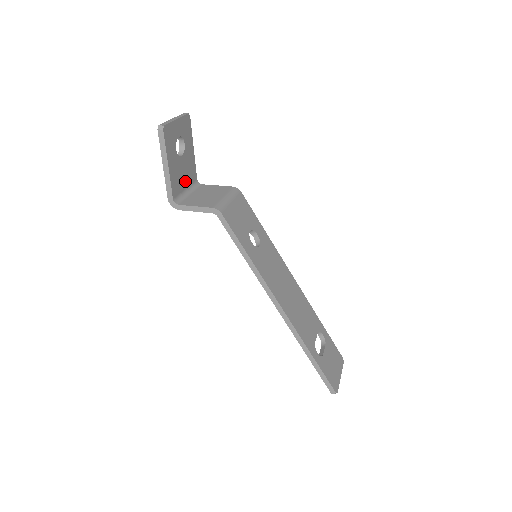
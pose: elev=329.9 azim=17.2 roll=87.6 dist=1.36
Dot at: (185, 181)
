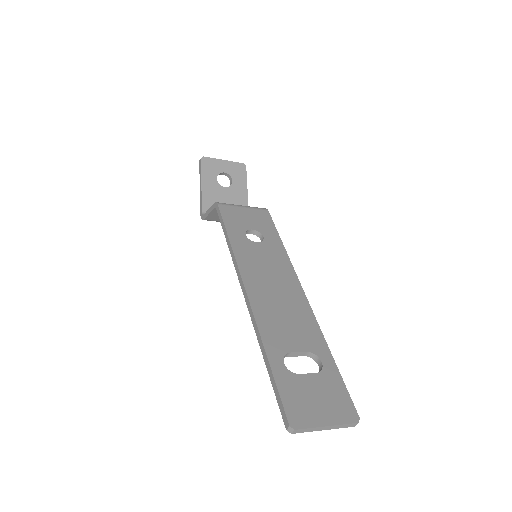
Dot at: occluded
